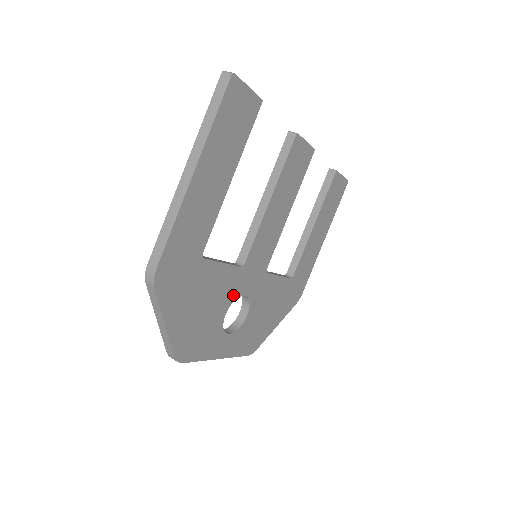
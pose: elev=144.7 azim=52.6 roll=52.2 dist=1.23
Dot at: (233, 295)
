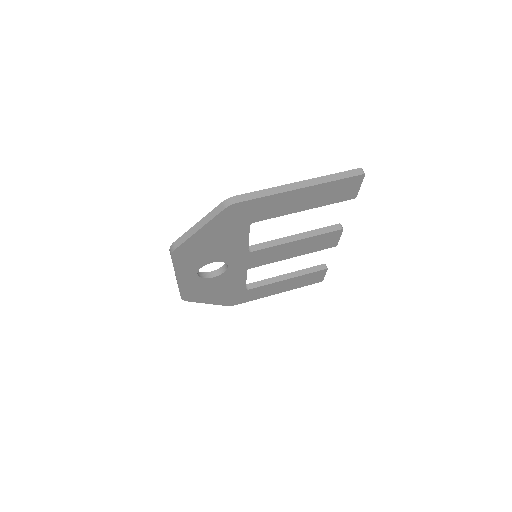
Dot at: (227, 259)
